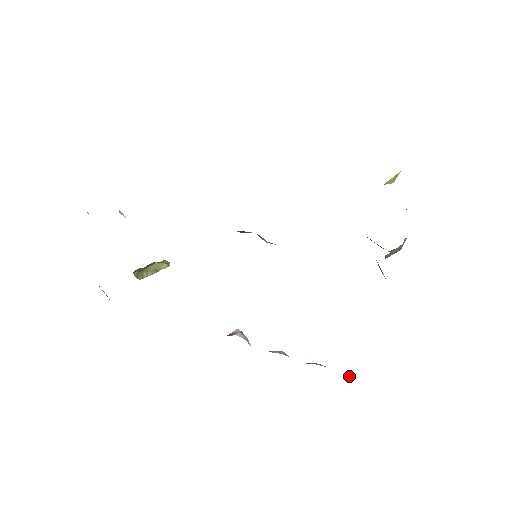
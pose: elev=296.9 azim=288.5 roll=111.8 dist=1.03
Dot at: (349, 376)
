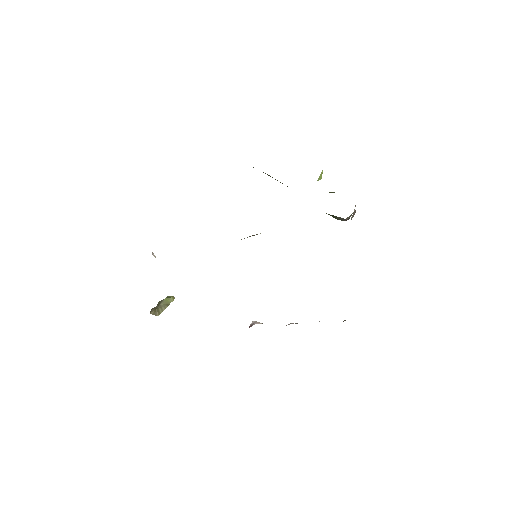
Dot at: (345, 320)
